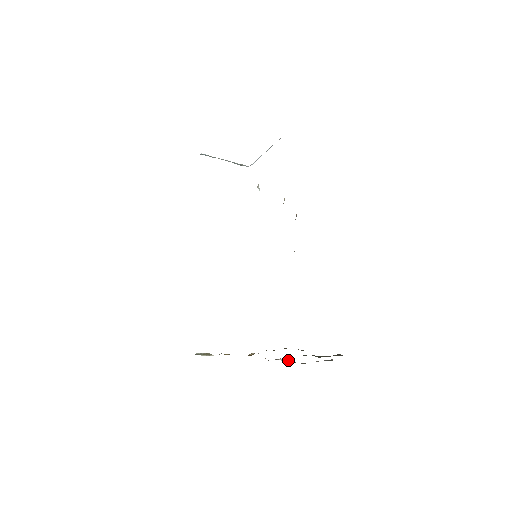
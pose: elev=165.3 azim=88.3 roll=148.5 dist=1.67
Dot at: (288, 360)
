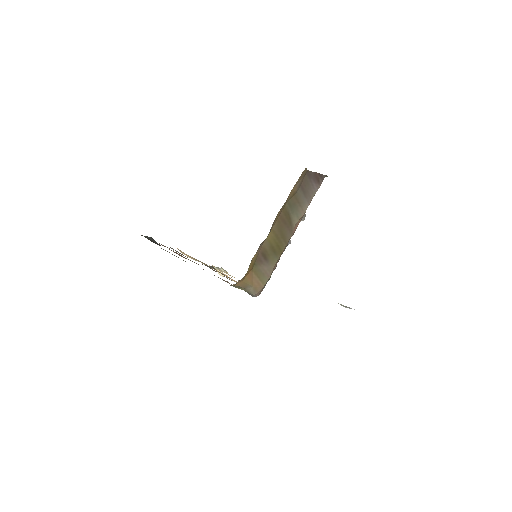
Dot at: occluded
